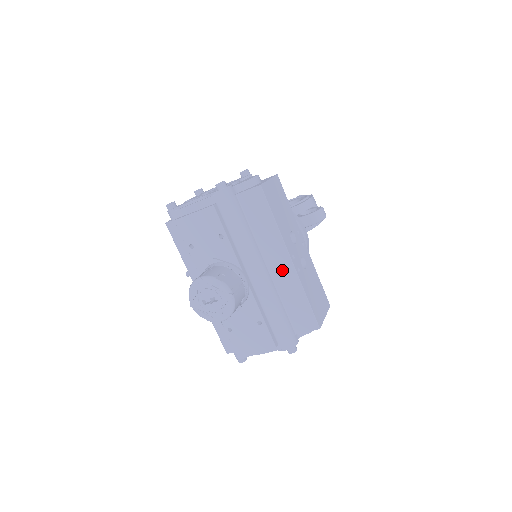
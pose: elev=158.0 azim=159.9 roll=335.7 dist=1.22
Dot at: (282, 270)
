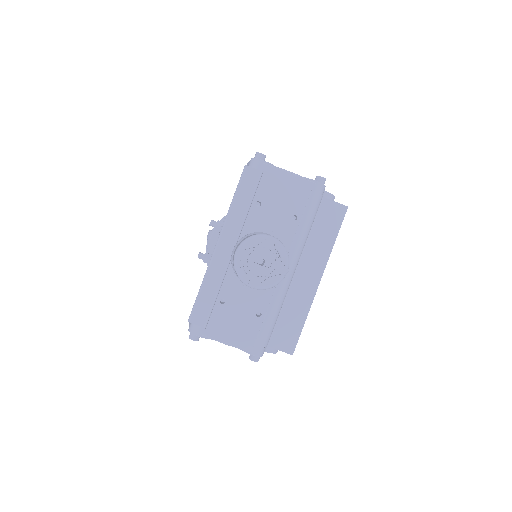
Dot at: (305, 284)
